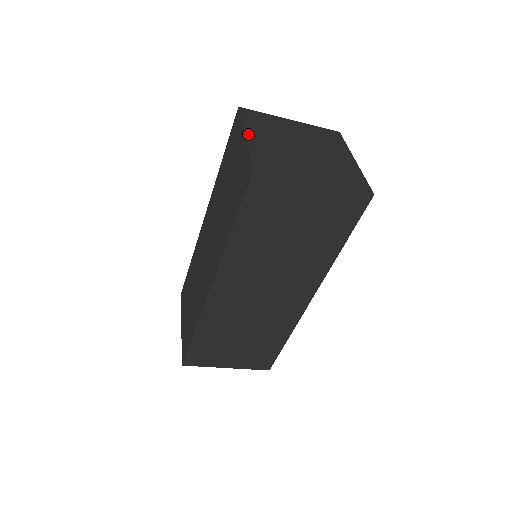
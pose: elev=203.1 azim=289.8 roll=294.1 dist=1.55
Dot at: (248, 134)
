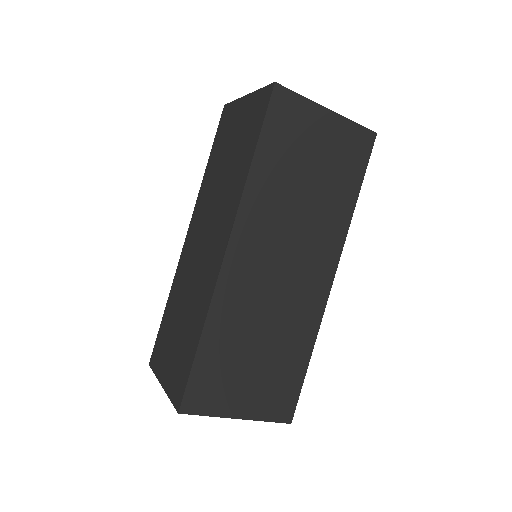
Dot at: occluded
